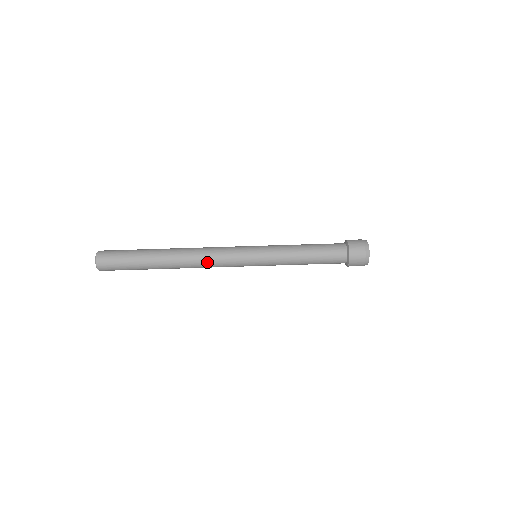
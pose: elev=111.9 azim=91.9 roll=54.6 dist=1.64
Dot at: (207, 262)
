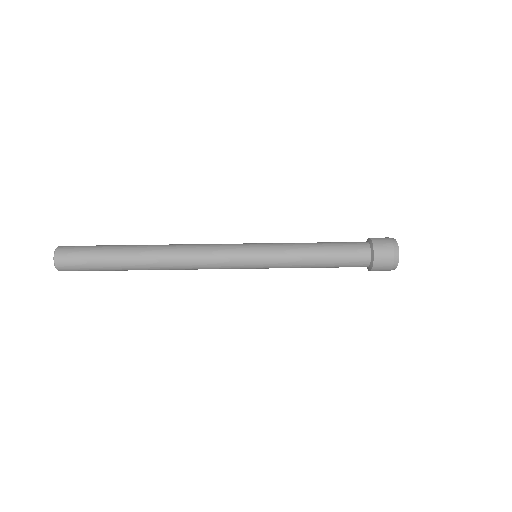
Dot at: (194, 264)
